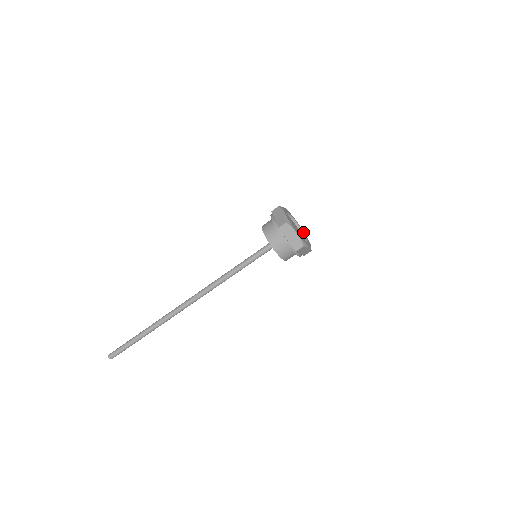
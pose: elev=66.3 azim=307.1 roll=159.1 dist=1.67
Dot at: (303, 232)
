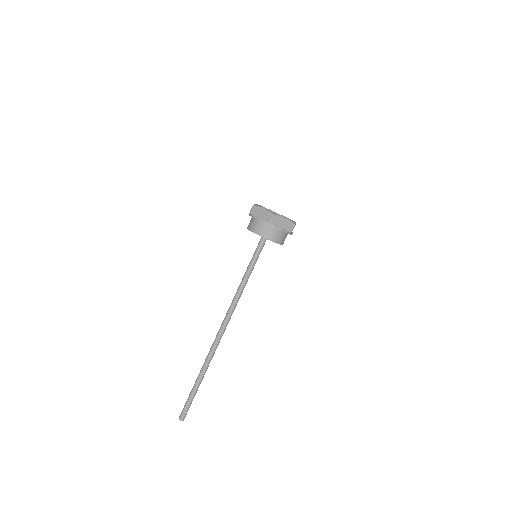
Dot at: (290, 219)
